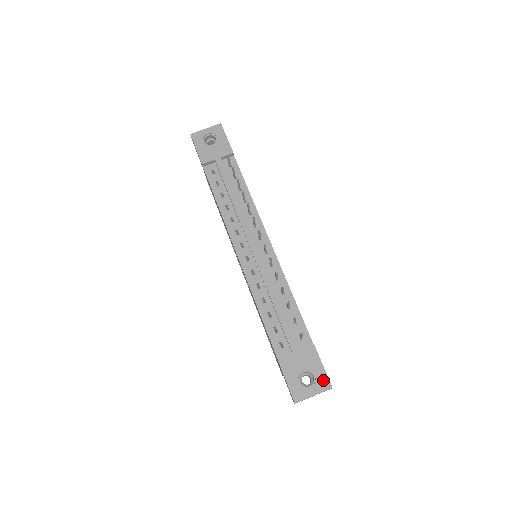
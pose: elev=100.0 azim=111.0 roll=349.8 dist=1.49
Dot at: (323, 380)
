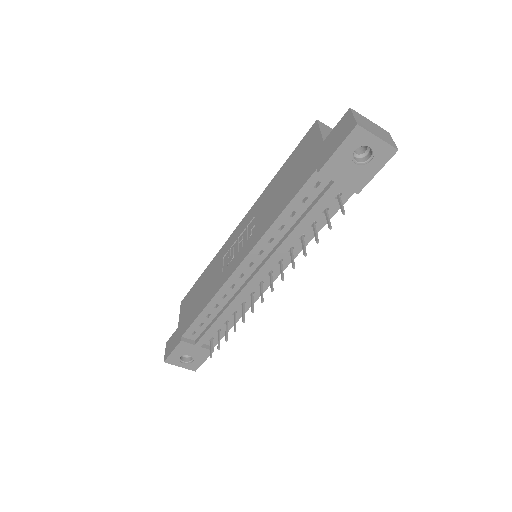
Dot at: (195, 366)
